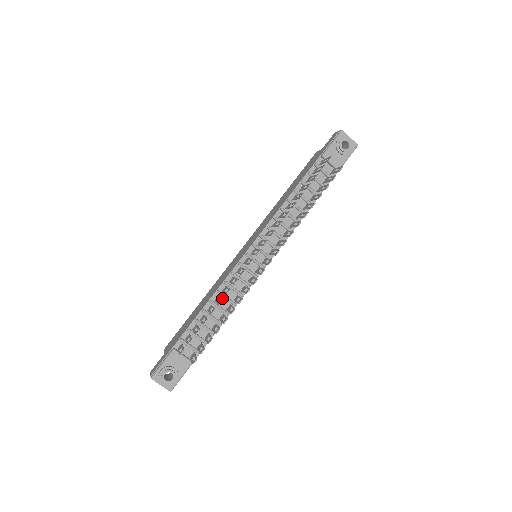
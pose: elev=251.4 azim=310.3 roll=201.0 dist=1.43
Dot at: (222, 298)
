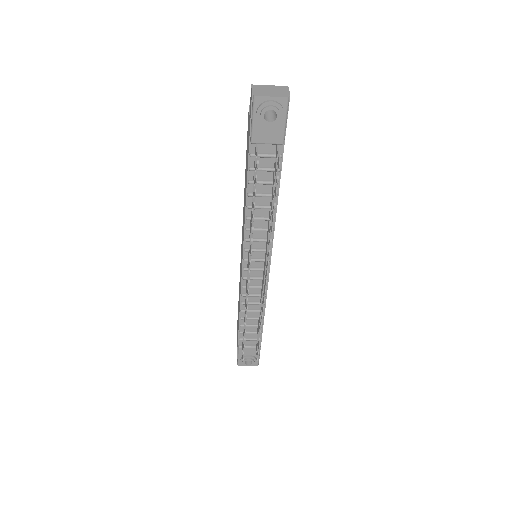
Dot at: (249, 304)
